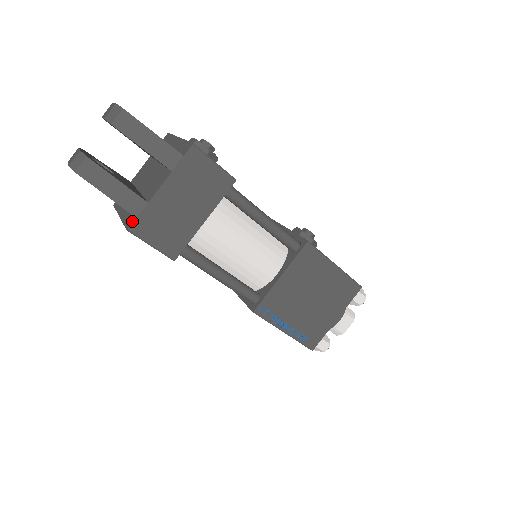
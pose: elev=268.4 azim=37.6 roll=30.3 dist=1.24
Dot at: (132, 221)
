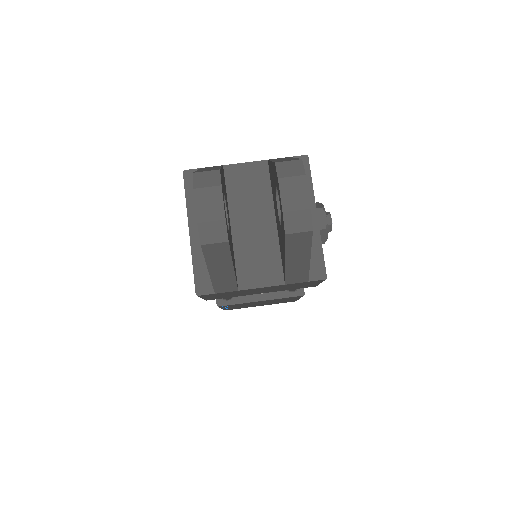
Dot at: (208, 290)
